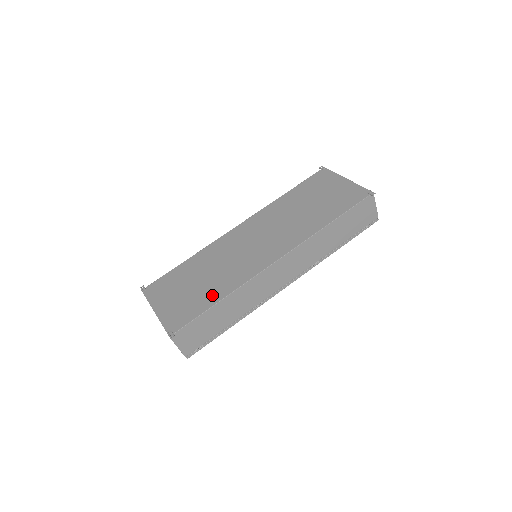
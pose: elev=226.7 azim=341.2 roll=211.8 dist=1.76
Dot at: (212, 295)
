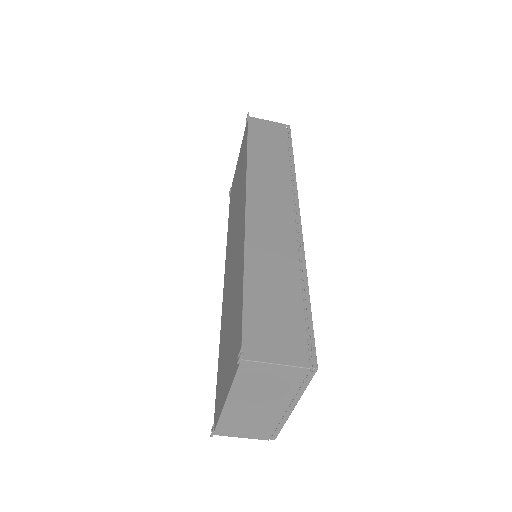
Dot at: (238, 291)
